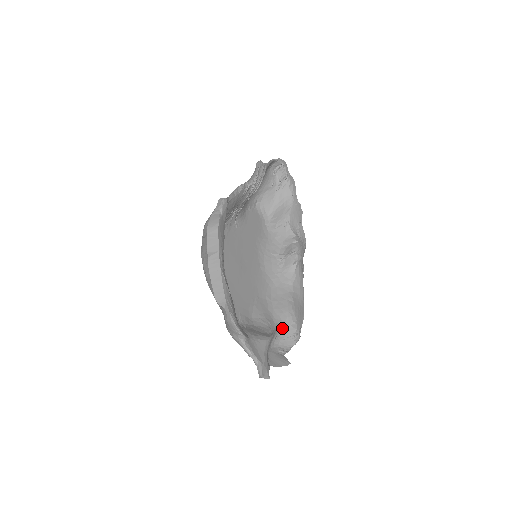
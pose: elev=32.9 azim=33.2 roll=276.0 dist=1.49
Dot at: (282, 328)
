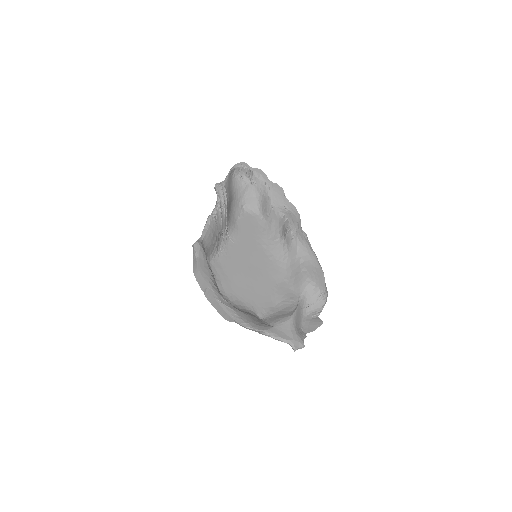
Dot at: (307, 297)
